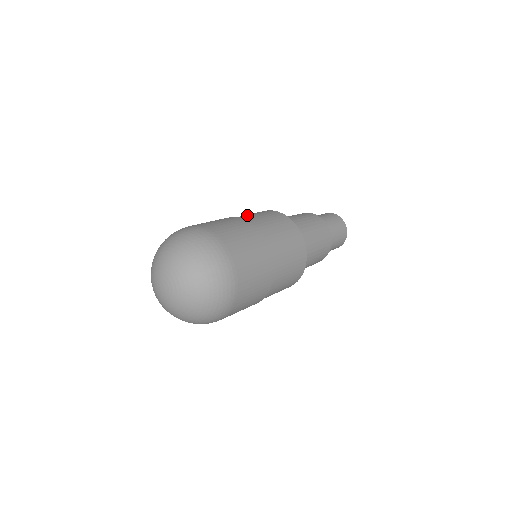
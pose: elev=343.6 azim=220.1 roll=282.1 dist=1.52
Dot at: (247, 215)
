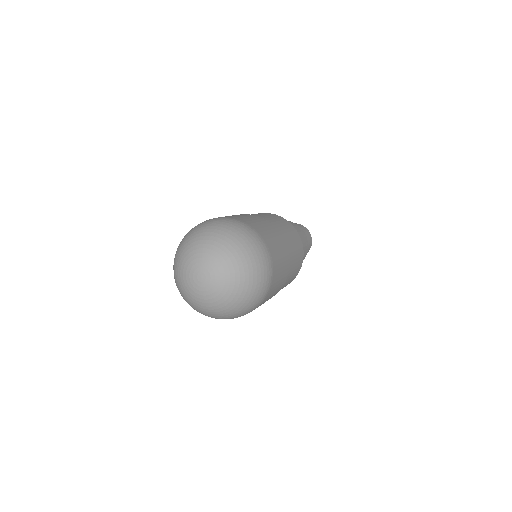
Dot at: (261, 215)
